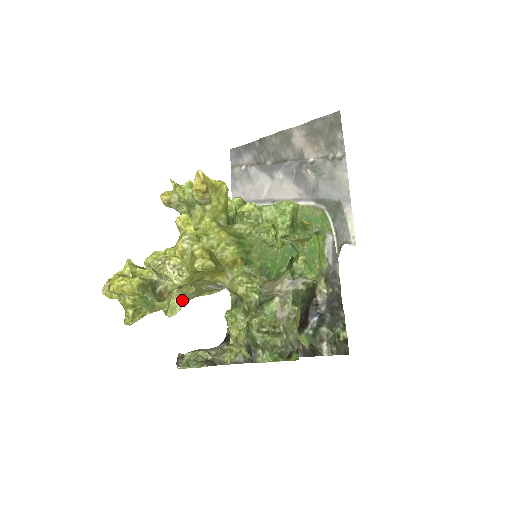
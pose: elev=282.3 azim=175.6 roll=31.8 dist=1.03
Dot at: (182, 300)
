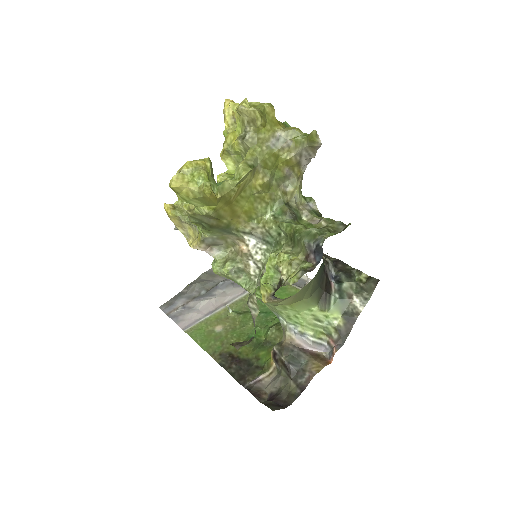
Dot at: (249, 166)
